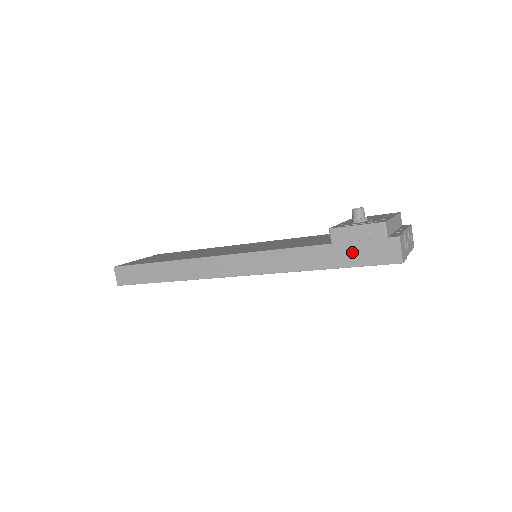
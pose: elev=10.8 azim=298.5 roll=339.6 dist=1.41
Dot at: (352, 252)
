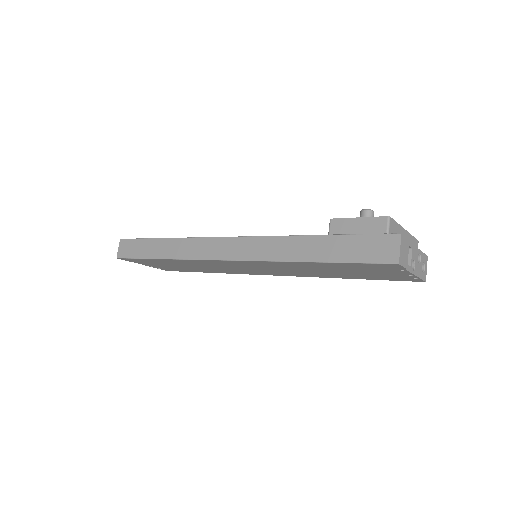
Dot at: (347, 246)
